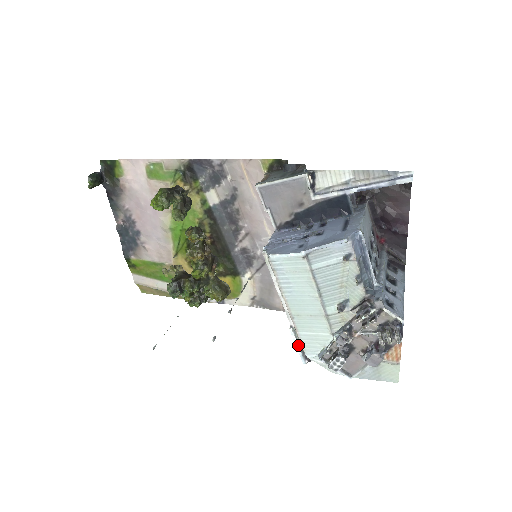
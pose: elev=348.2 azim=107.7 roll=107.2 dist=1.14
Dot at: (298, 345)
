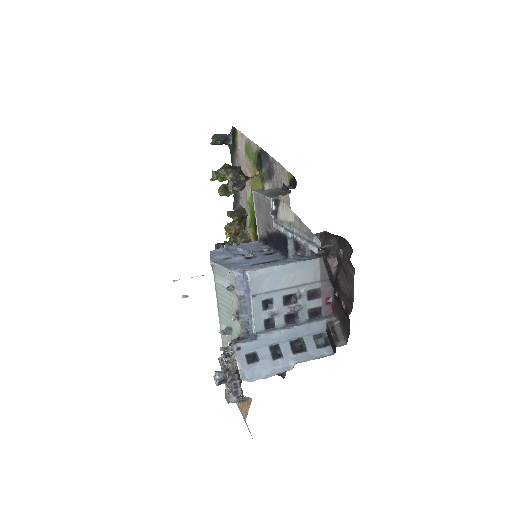
Dot at: occluded
